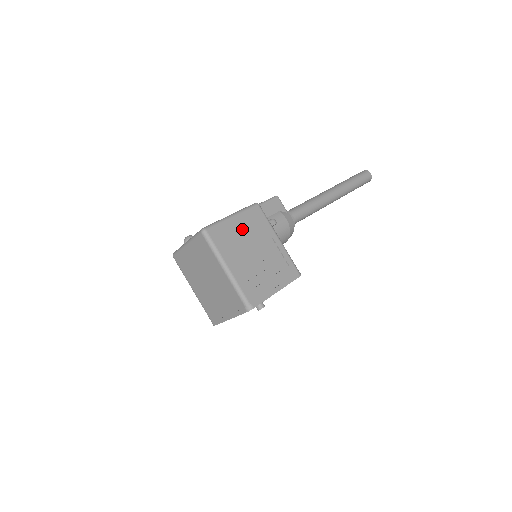
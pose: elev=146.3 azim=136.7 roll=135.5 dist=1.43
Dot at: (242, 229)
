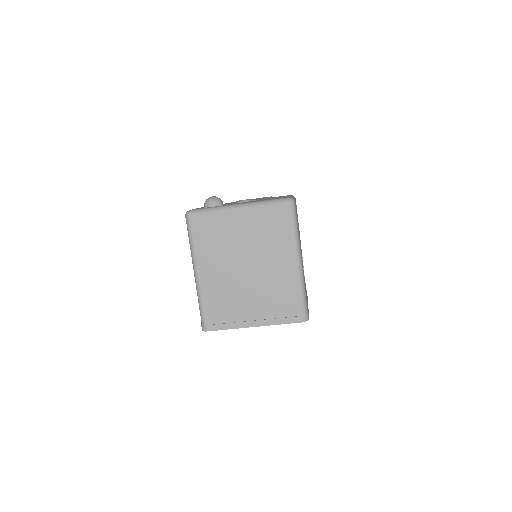
Dot at: occluded
